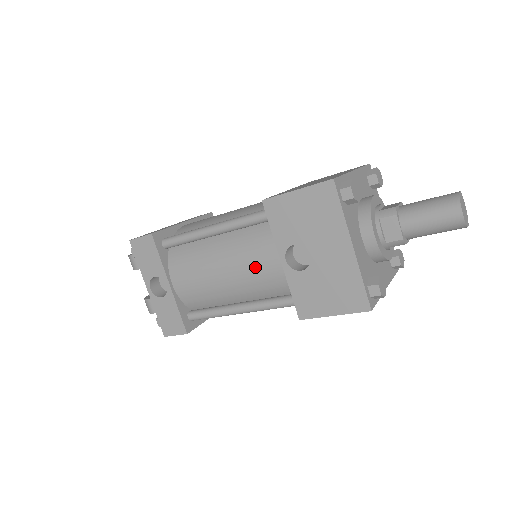
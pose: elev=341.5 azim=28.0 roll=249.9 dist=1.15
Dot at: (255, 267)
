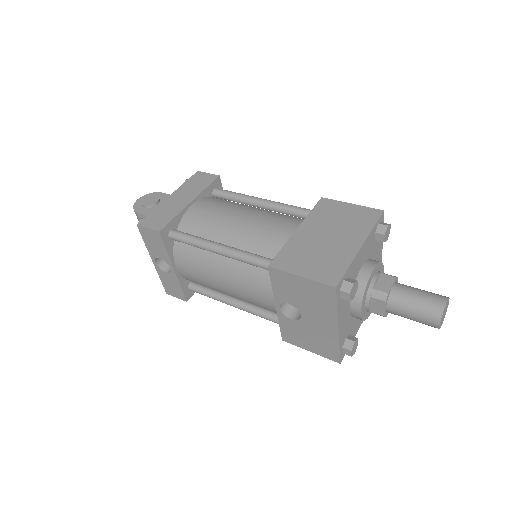
Dot at: (253, 295)
